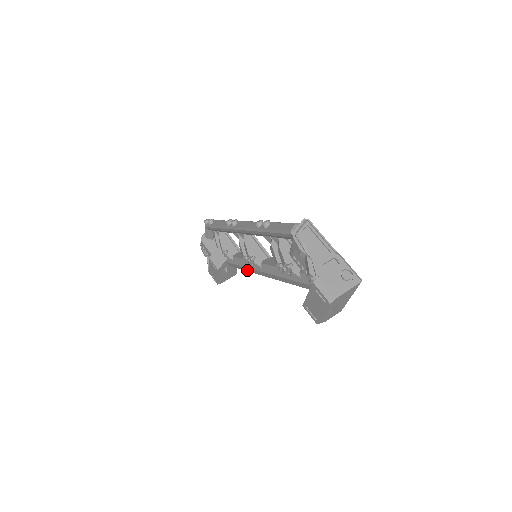
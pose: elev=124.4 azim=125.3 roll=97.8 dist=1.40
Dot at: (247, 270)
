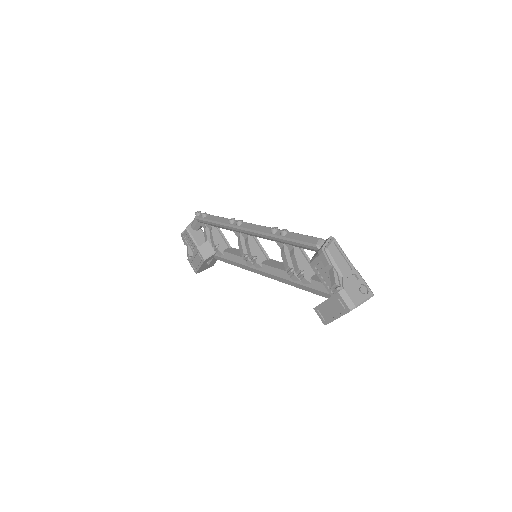
Dot at: (240, 266)
